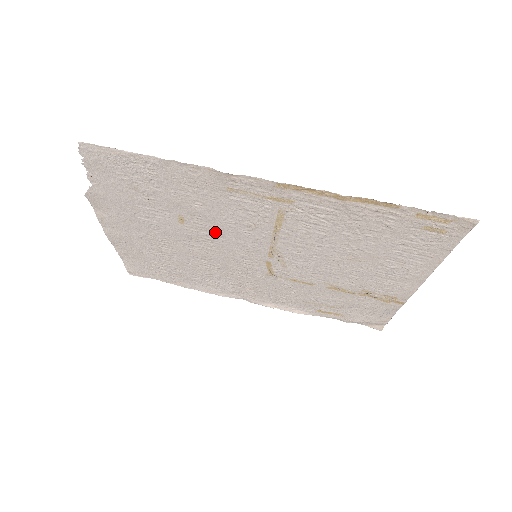
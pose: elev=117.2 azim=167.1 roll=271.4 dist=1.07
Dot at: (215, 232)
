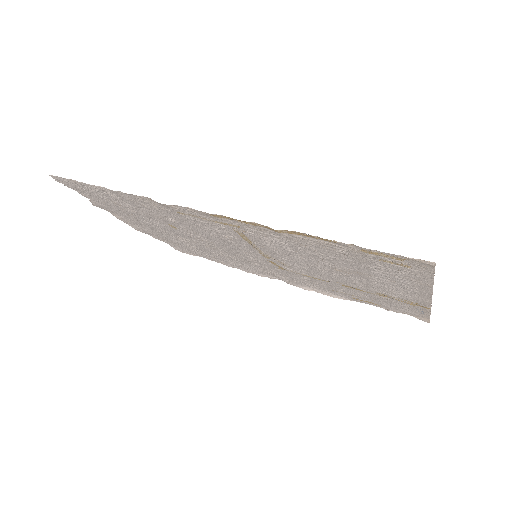
Dot at: (206, 237)
